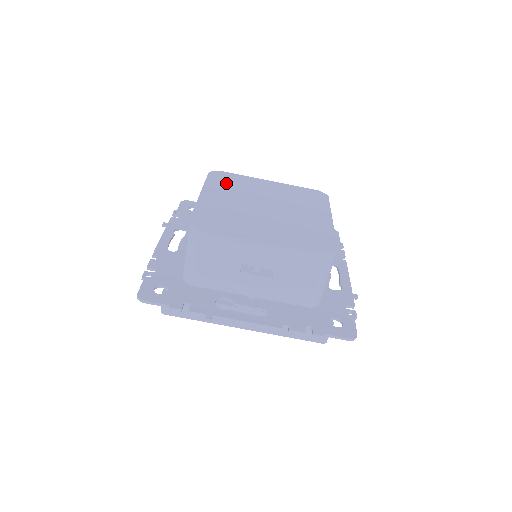
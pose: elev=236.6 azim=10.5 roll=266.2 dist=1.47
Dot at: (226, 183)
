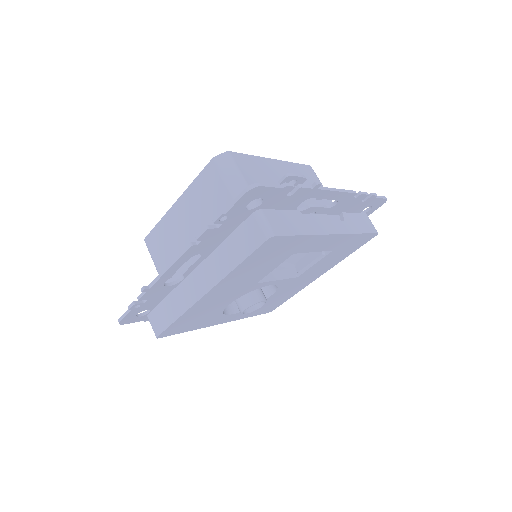
Dot at: occluded
